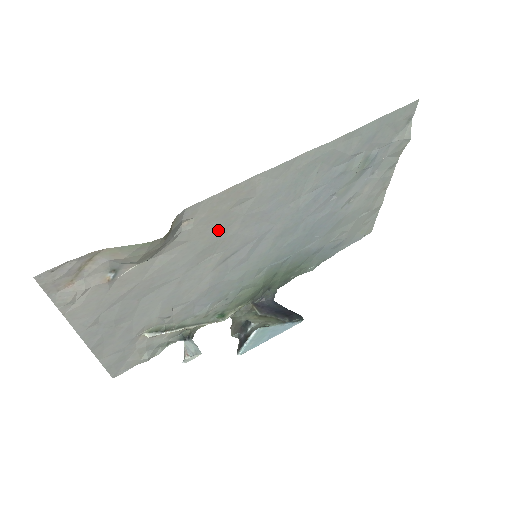
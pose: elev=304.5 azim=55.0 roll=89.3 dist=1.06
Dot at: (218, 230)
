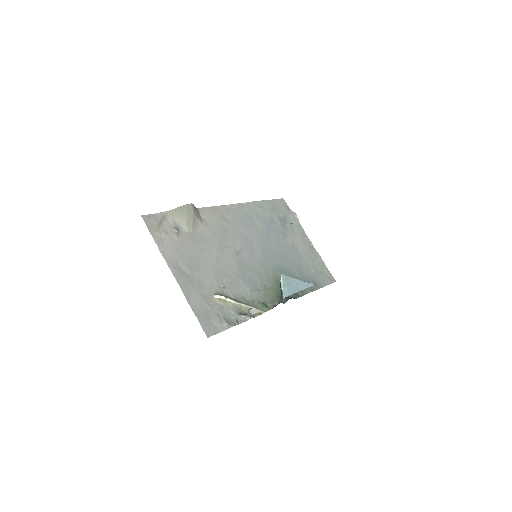
Dot at: (222, 229)
